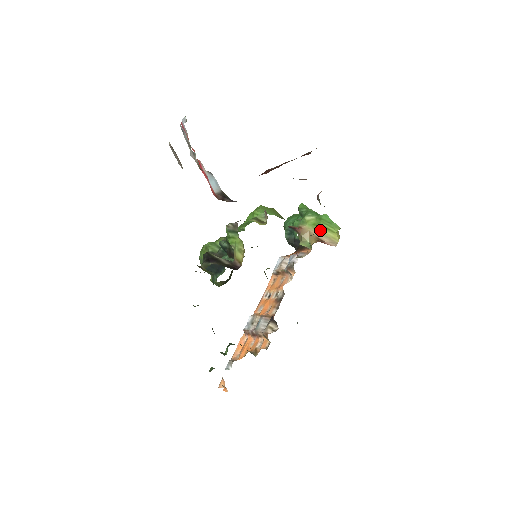
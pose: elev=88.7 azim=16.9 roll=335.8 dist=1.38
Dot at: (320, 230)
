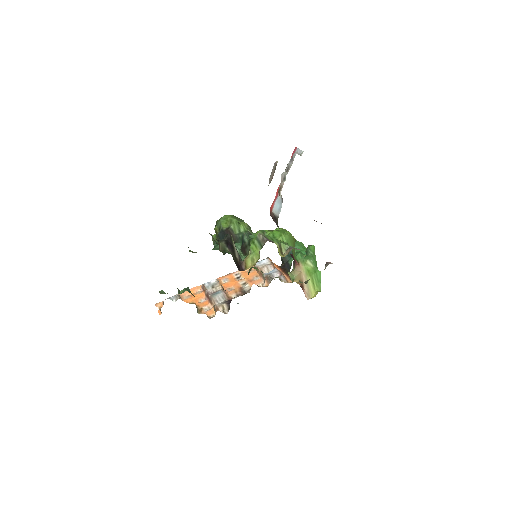
Dot at: (308, 279)
